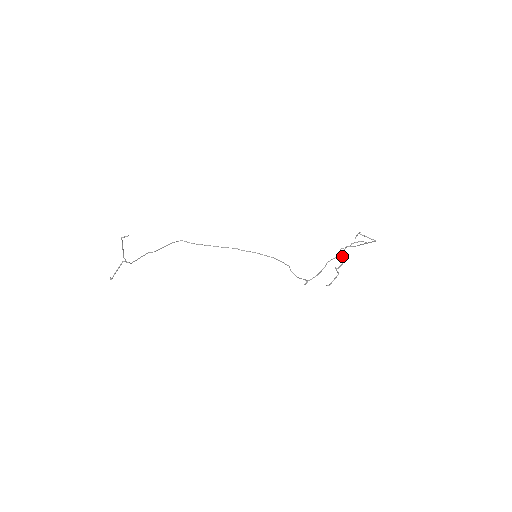
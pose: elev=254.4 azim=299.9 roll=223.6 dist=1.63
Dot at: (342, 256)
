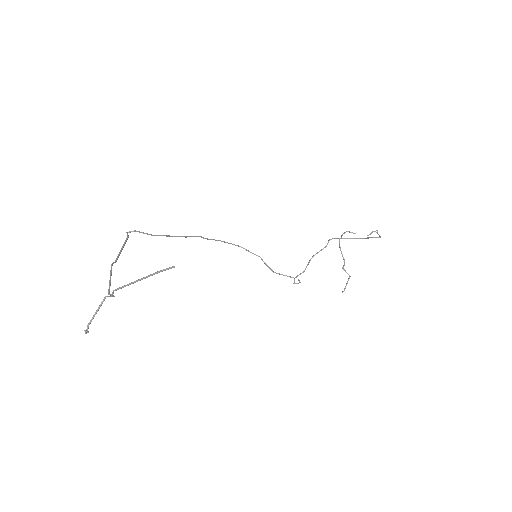
Dot at: occluded
